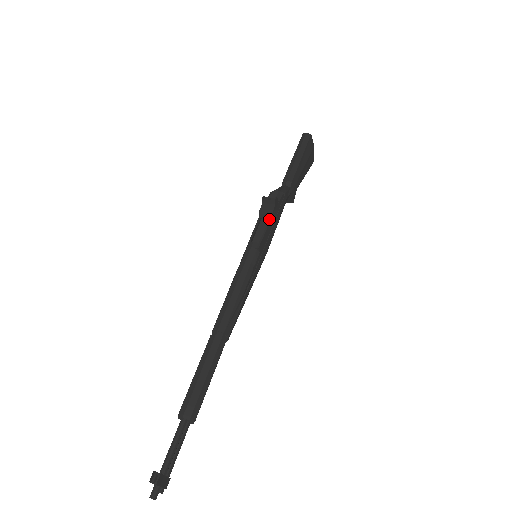
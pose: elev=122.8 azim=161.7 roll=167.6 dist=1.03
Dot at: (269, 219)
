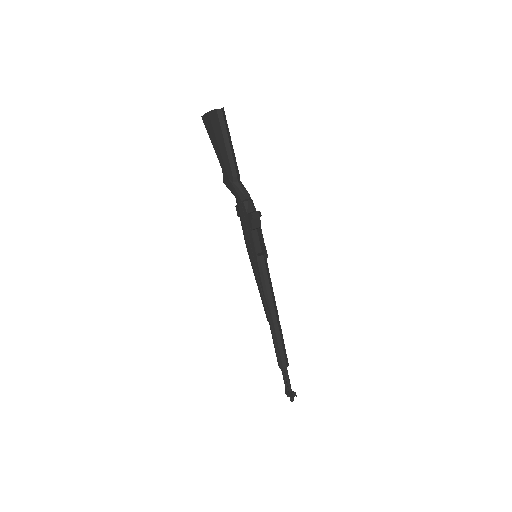
Dot at: (261, 231)
